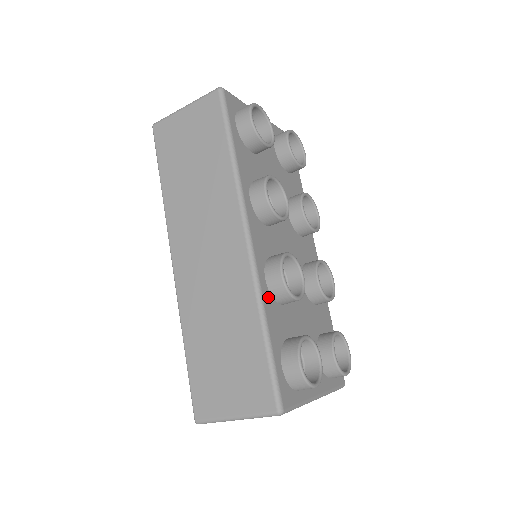
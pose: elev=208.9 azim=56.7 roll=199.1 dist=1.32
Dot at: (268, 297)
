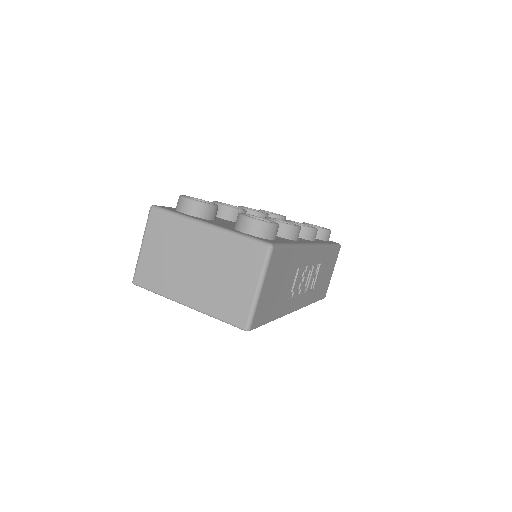
Dot at: occluded
